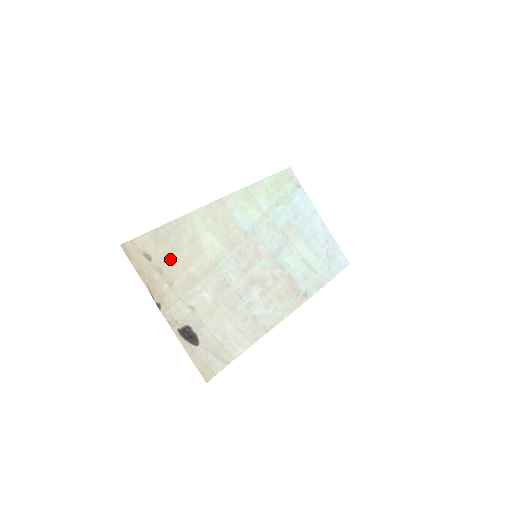
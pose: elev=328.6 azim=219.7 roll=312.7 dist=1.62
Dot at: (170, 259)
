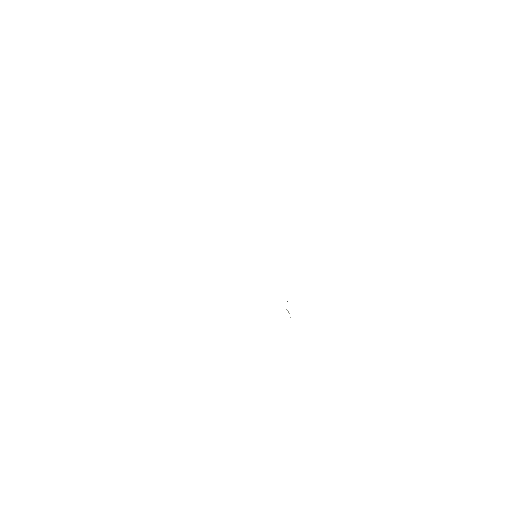
Dot at: occluded
